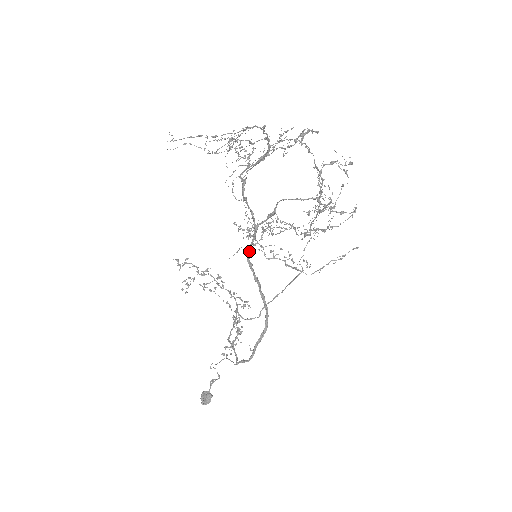
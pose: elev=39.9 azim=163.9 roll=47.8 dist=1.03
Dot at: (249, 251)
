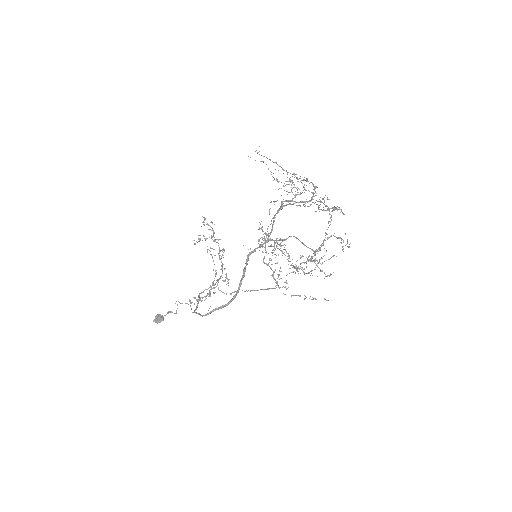
Dot at: (253, 251)
